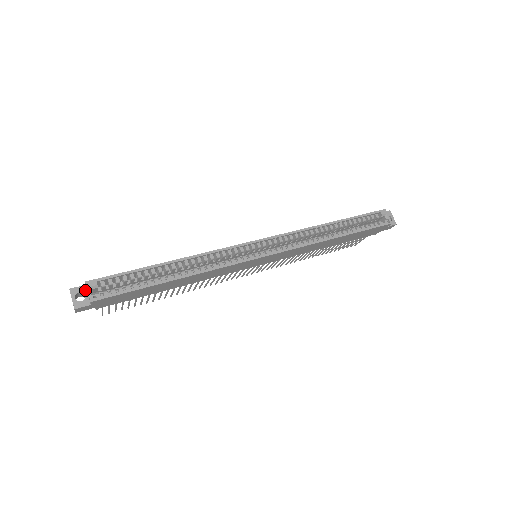
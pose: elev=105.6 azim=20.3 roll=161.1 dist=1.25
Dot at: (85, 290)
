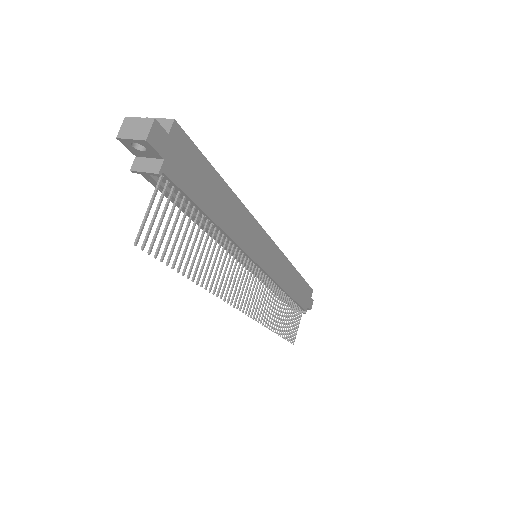
Dot at: occluded
